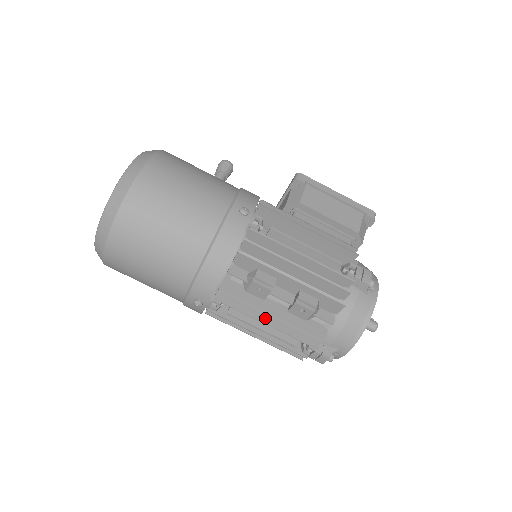
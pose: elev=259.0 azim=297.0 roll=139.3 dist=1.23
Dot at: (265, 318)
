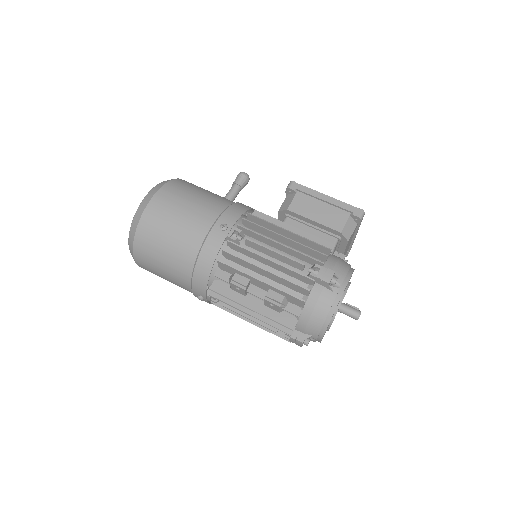
Dot at: (248, 310)
